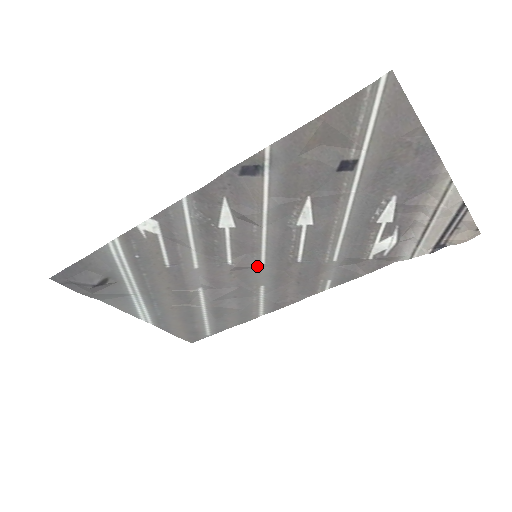
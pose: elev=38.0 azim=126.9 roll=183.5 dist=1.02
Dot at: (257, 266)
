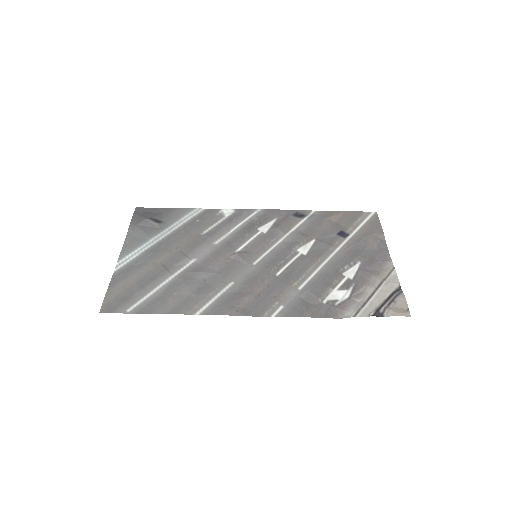
Dot at: (248, 264)
